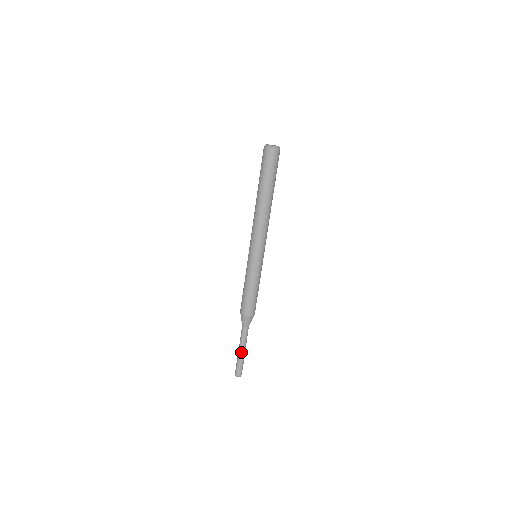
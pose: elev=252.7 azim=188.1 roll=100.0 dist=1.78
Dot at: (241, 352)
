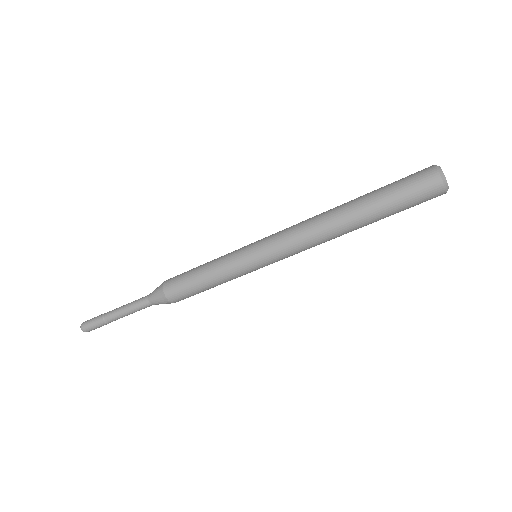
Dot at: (116, 318)
